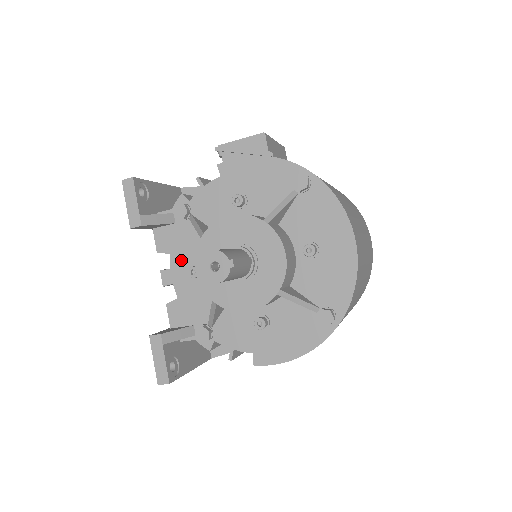
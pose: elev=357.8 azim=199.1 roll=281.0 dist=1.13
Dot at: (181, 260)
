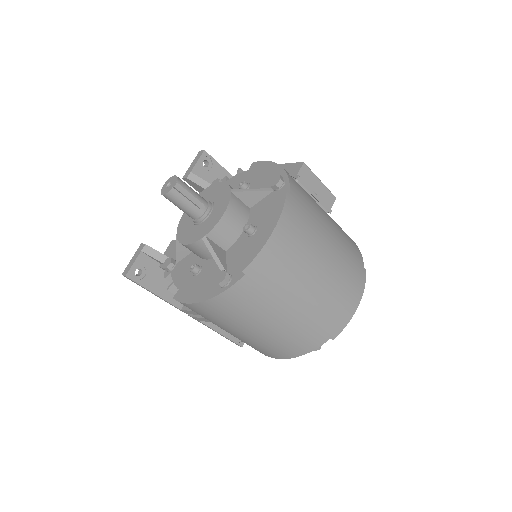
Dot at: occluded
